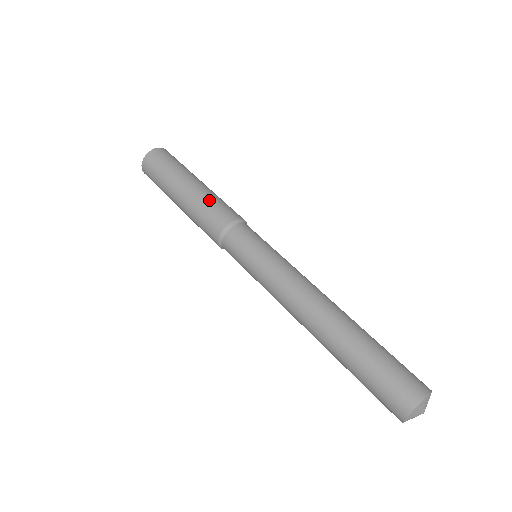
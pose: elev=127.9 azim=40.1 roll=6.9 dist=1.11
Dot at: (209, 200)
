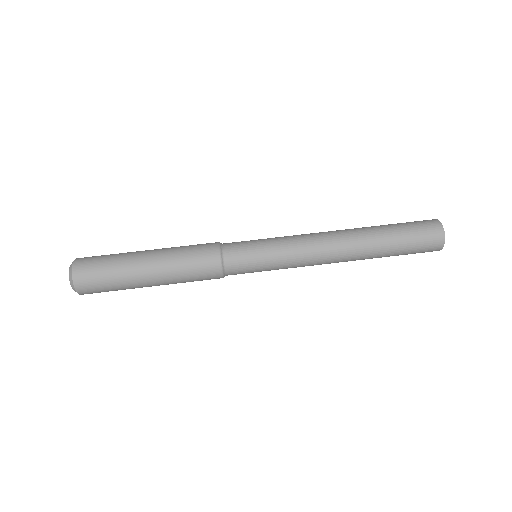
Dot at: (182, 273)
